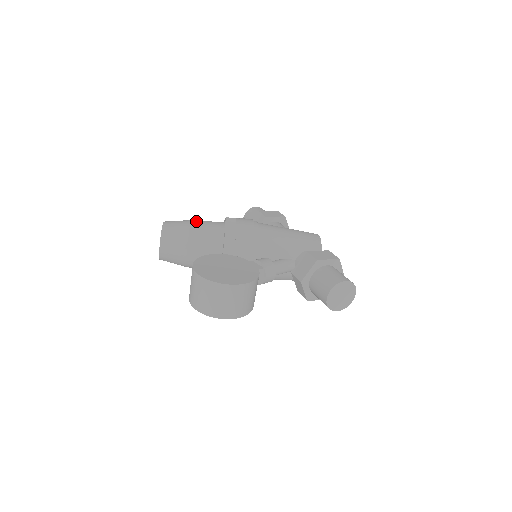
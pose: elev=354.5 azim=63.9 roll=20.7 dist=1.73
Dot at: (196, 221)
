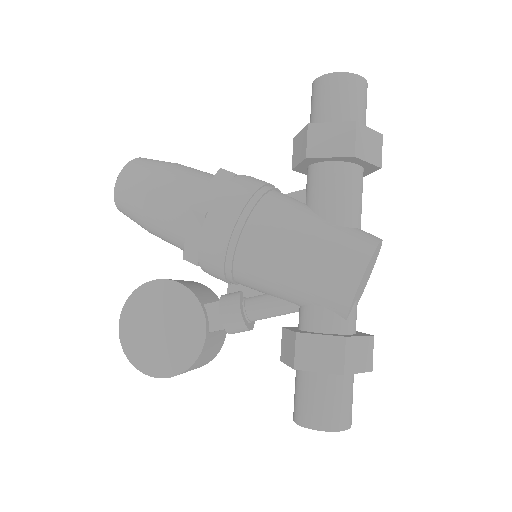
Dot at: (155, 191)
